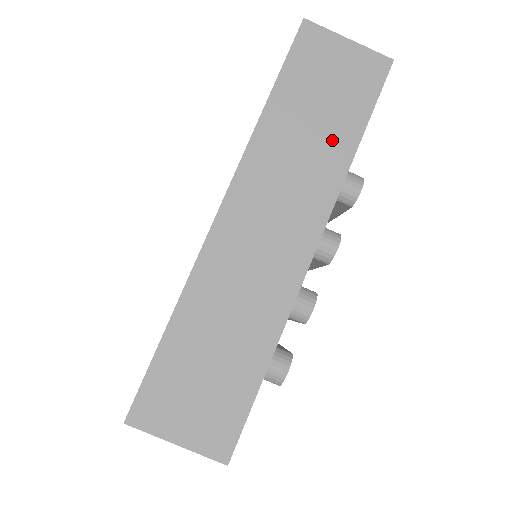
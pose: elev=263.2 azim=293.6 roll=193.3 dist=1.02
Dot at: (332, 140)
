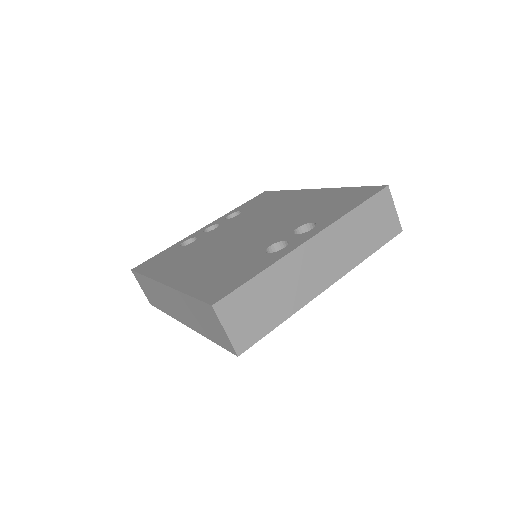
Dot at: (364, 245)
